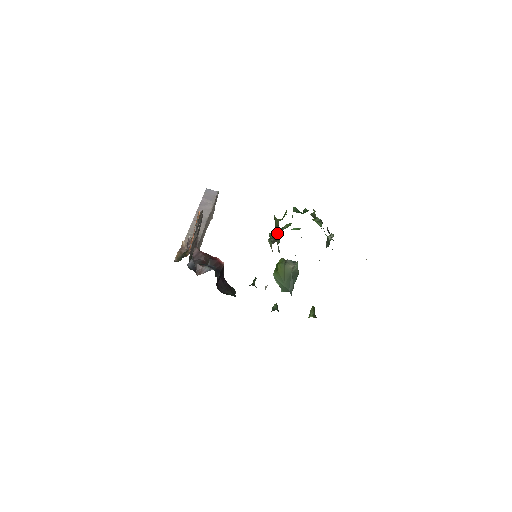
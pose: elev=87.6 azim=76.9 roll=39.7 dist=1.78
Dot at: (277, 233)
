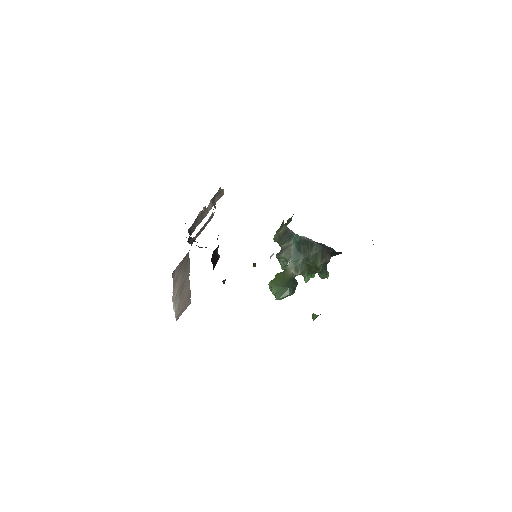
Dot at: (286, 224)
